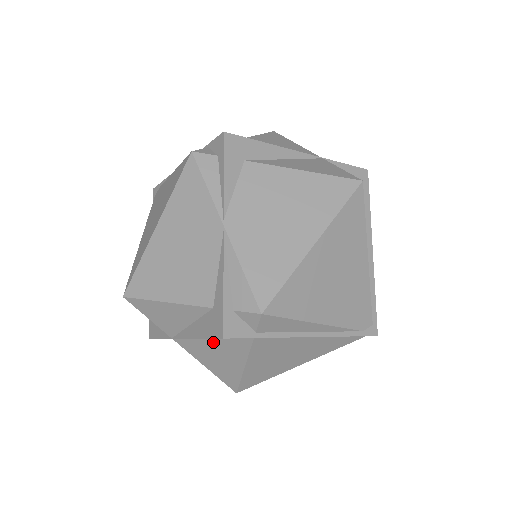
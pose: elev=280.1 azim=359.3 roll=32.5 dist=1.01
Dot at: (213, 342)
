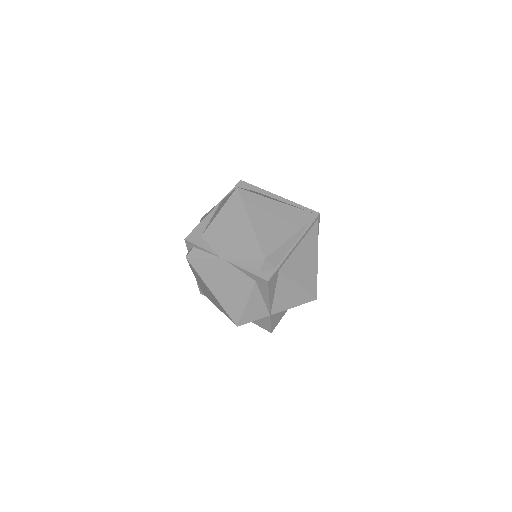
Dot at: (277, 293)
